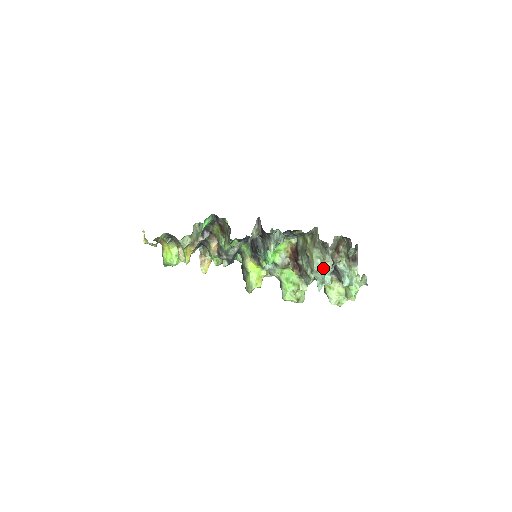
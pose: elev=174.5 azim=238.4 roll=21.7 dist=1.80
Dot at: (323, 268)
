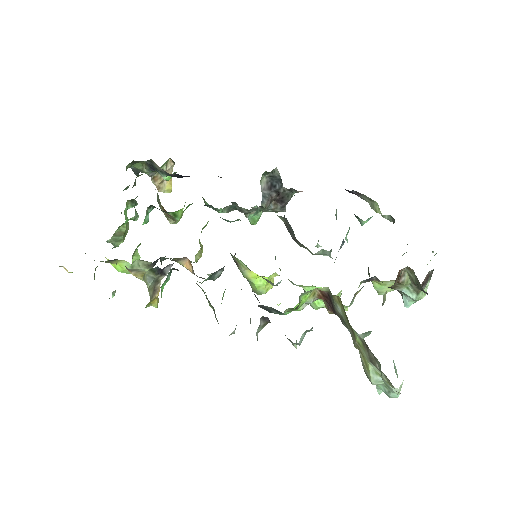
Dot at: (387, 386)
